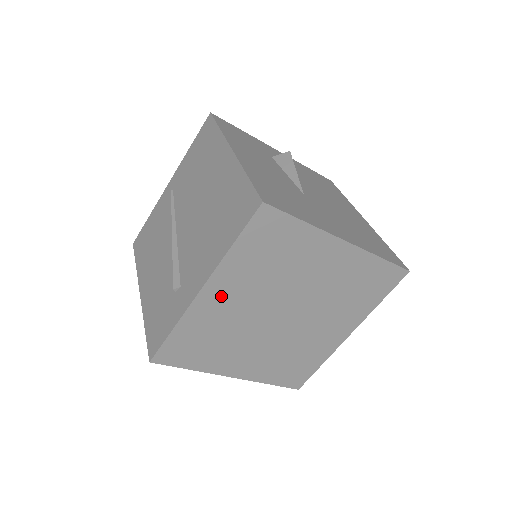
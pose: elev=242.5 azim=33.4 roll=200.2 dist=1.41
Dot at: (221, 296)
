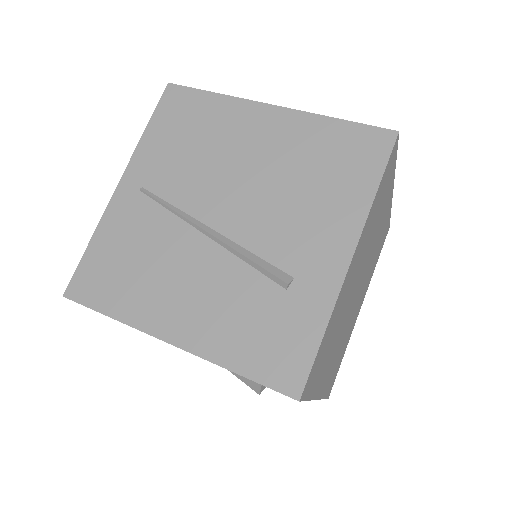
Dot at: (353, 267)
